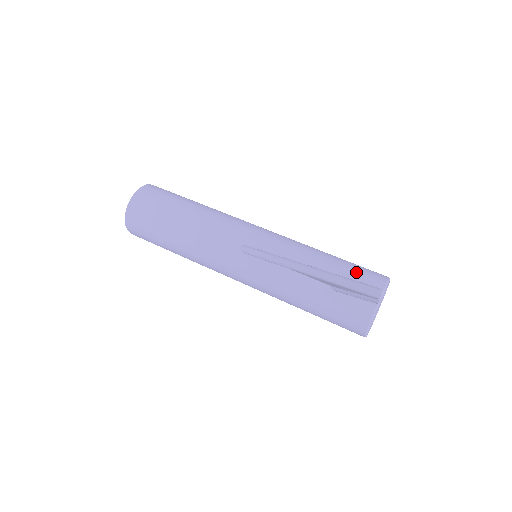
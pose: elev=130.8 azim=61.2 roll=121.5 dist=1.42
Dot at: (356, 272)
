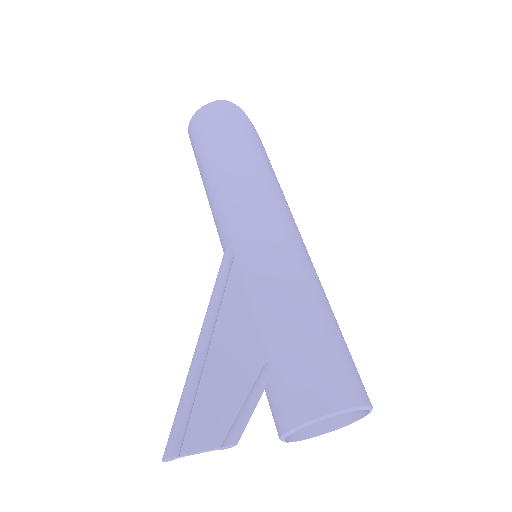
Dot at: (299, 370)
